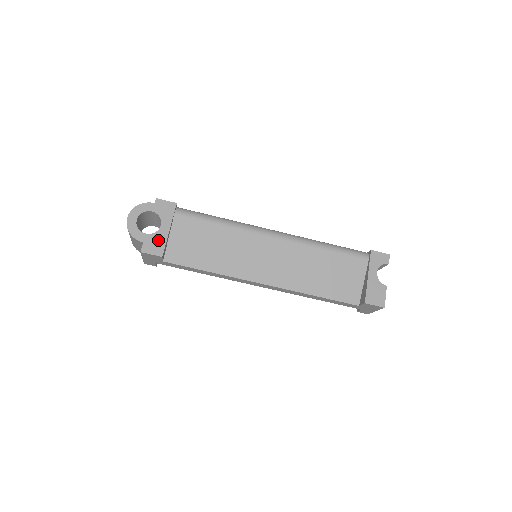
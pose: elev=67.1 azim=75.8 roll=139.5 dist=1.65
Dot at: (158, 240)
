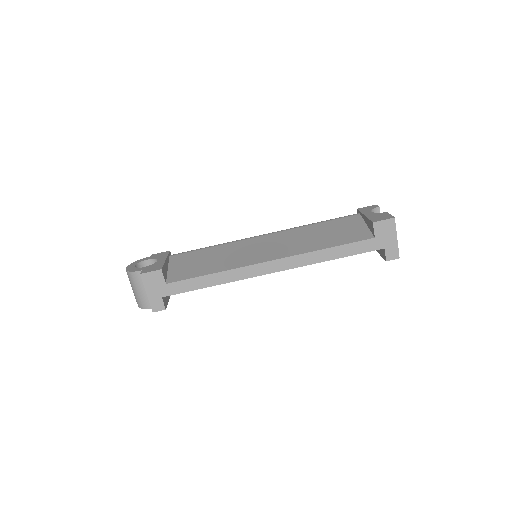
Dot at: (156, 265)
